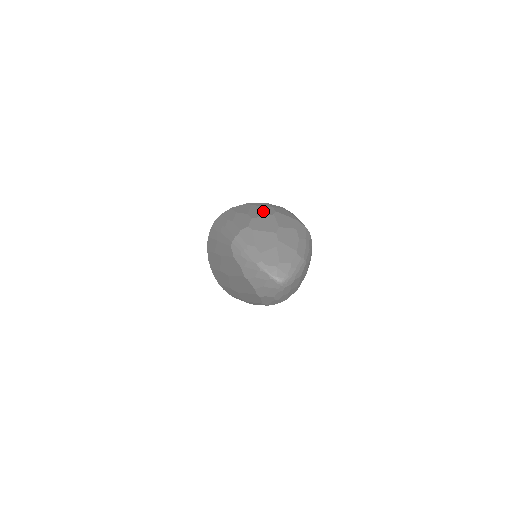
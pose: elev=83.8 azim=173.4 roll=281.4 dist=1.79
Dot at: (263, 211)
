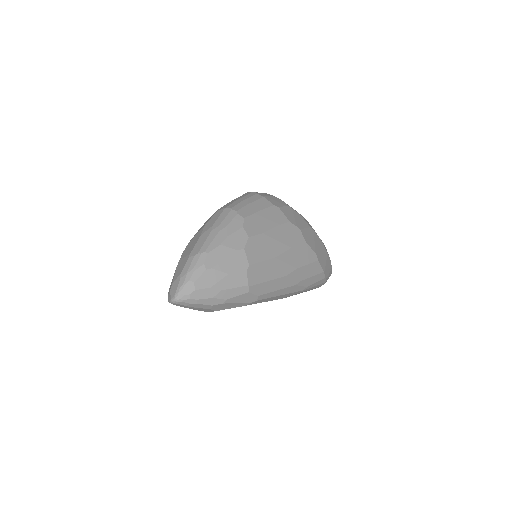
Dot at: occluded
